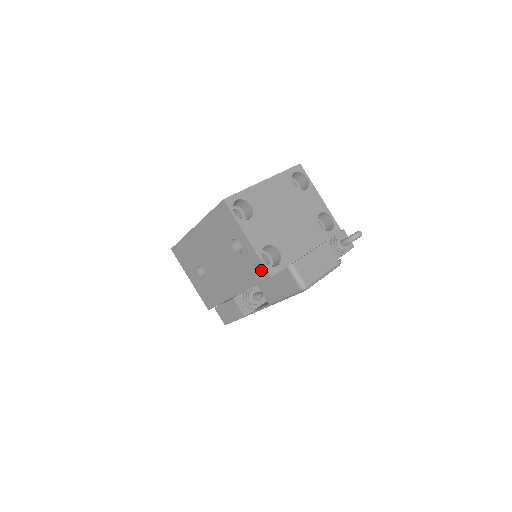
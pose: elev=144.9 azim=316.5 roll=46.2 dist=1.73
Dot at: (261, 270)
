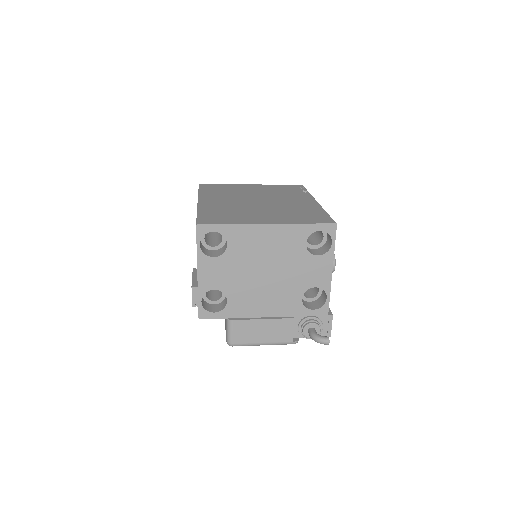
Dot at: occluded
